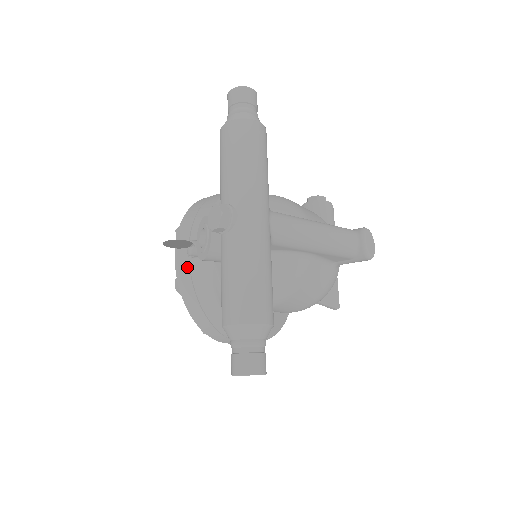
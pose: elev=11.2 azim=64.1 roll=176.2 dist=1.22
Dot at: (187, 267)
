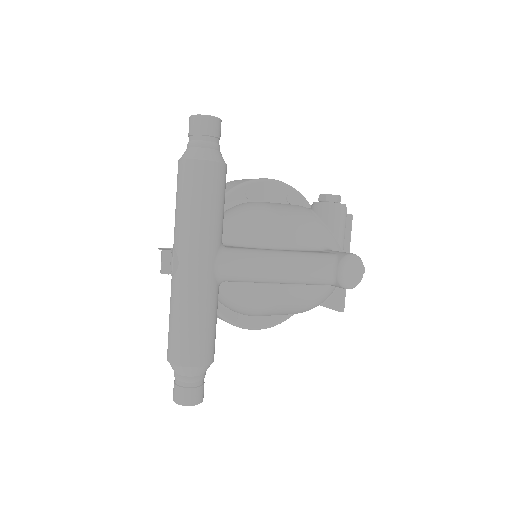
Dot at: occluded
